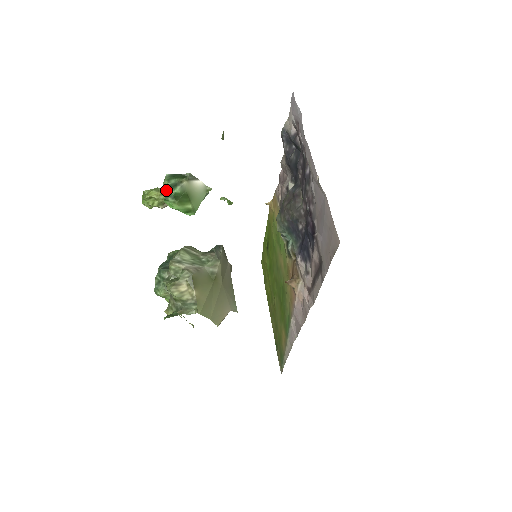
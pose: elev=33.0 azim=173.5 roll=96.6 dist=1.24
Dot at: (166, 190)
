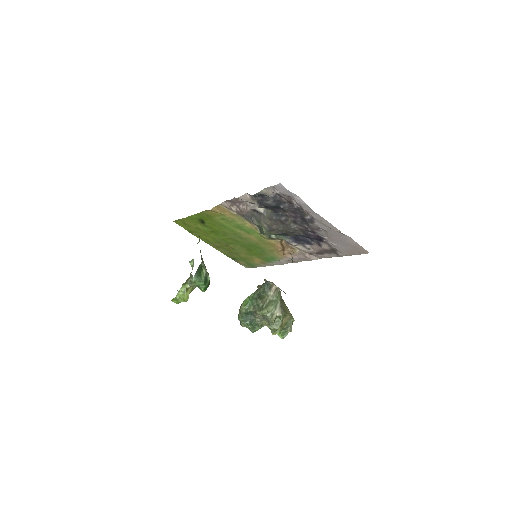
Dot at: (203, 287)
